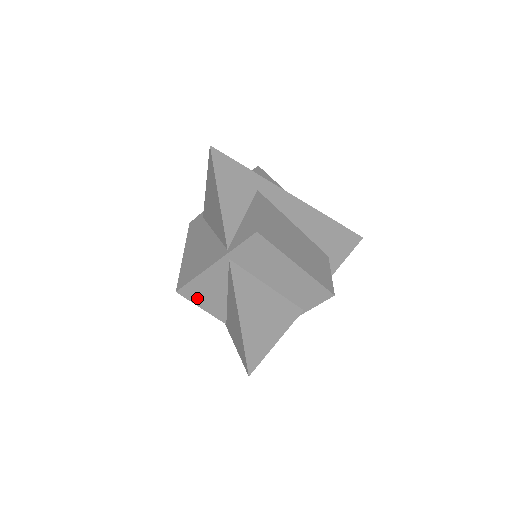
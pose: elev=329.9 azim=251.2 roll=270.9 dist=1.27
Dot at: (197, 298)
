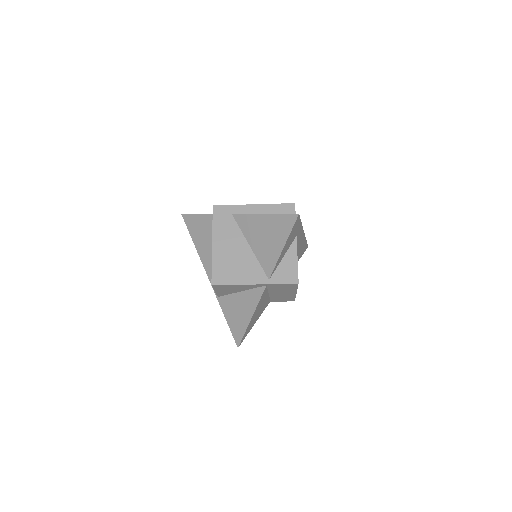
Dot at: (220, 289)
